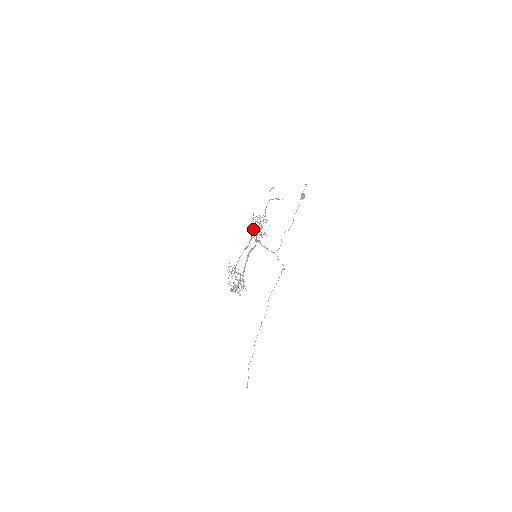
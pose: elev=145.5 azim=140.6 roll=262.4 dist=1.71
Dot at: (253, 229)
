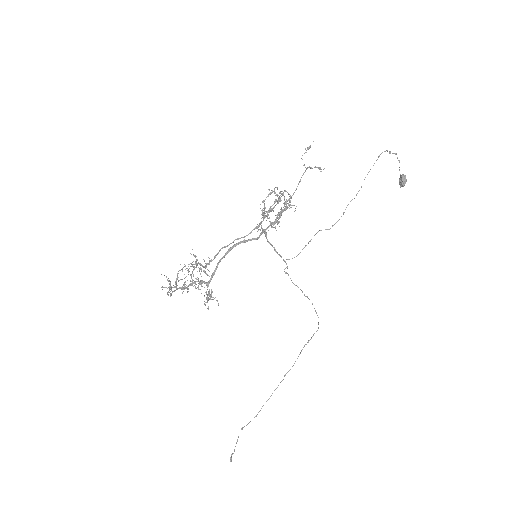
Dot at: (264, 211)
